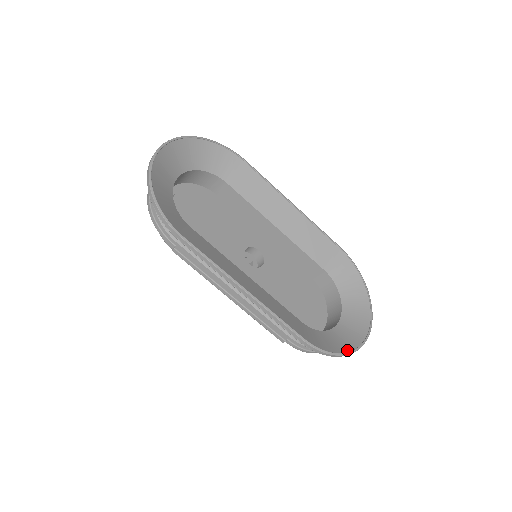
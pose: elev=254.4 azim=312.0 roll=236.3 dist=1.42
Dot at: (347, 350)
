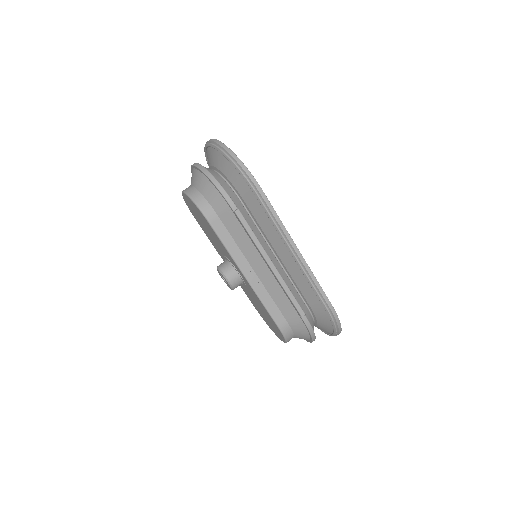
Dot at: occluded
